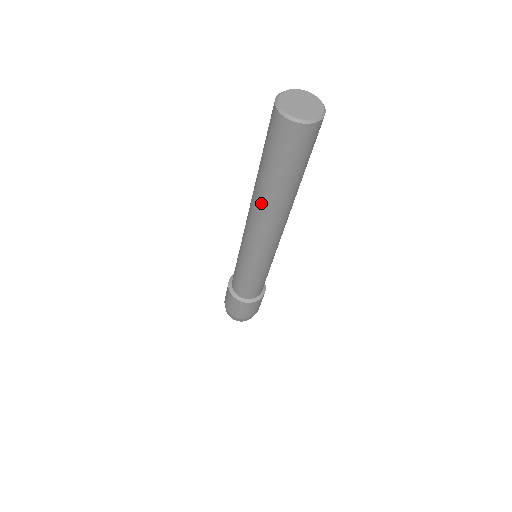
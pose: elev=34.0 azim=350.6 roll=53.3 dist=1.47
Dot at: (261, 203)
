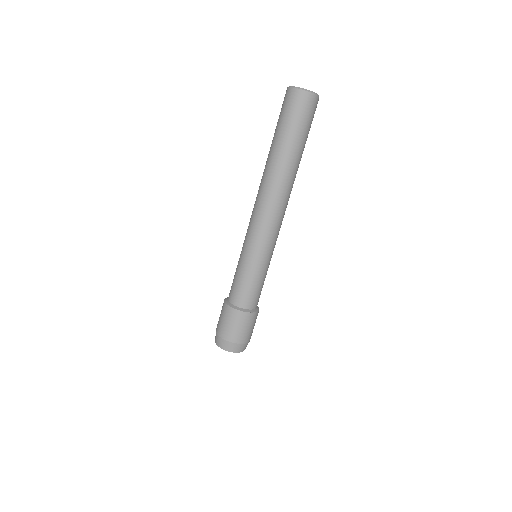
Dot at: (272, 172)
